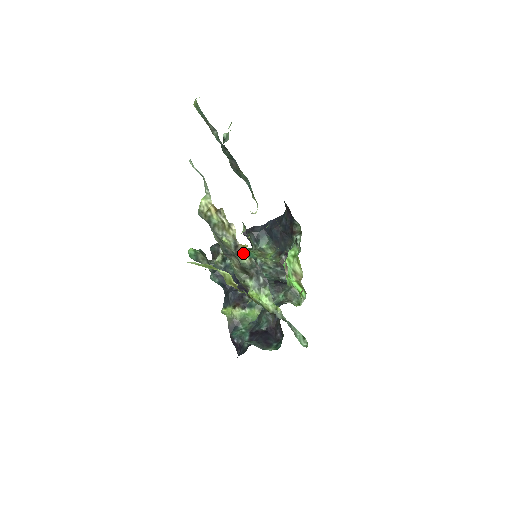
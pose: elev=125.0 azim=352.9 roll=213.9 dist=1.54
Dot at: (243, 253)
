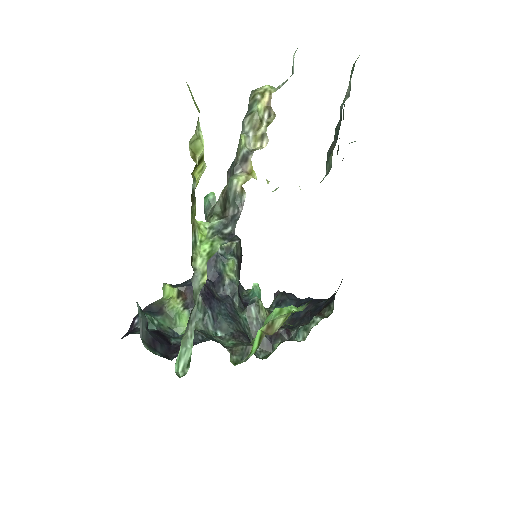
Dot at: (244, 175)
